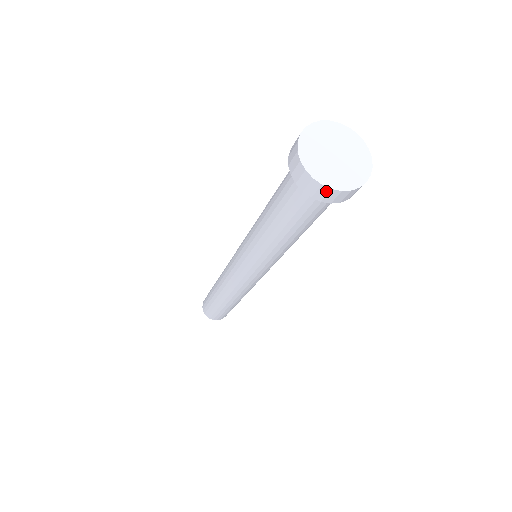
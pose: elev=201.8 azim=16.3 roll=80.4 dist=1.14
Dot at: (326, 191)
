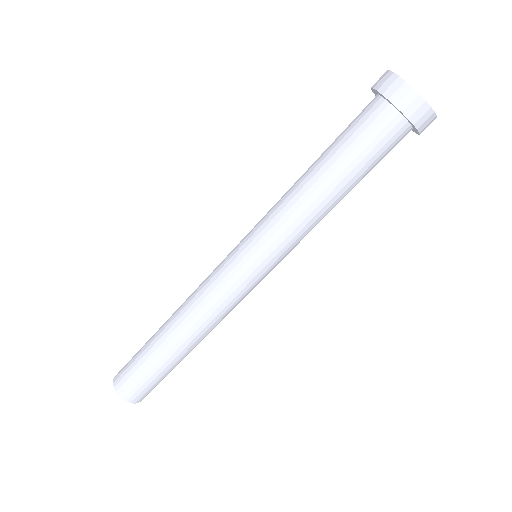
Dot at: (429, 115)
